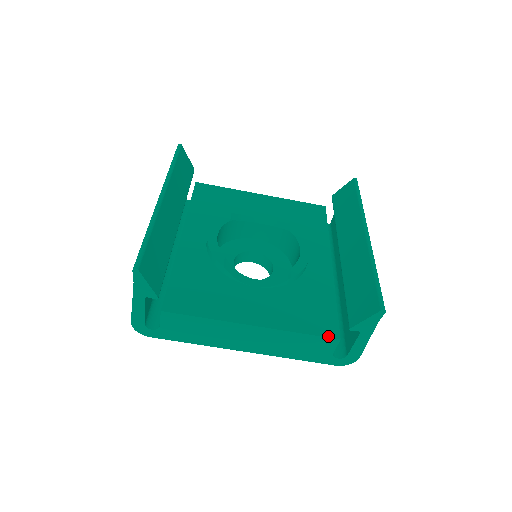
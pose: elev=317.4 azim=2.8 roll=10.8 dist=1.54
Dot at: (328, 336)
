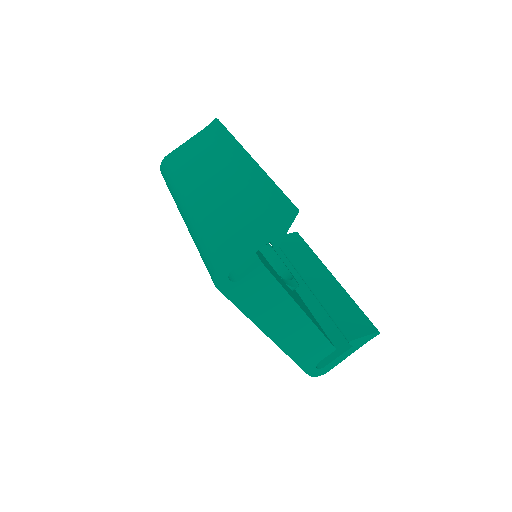
Dot at: occluded
